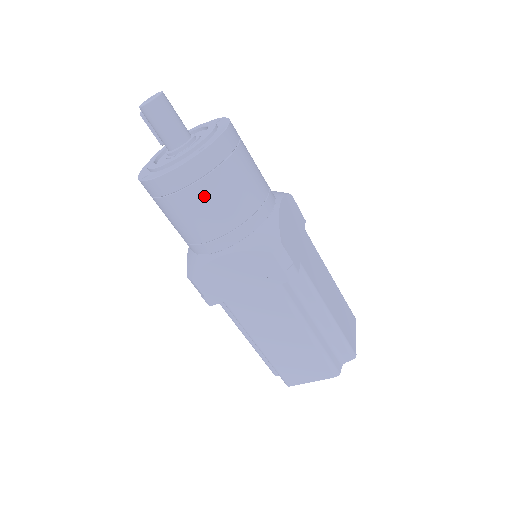
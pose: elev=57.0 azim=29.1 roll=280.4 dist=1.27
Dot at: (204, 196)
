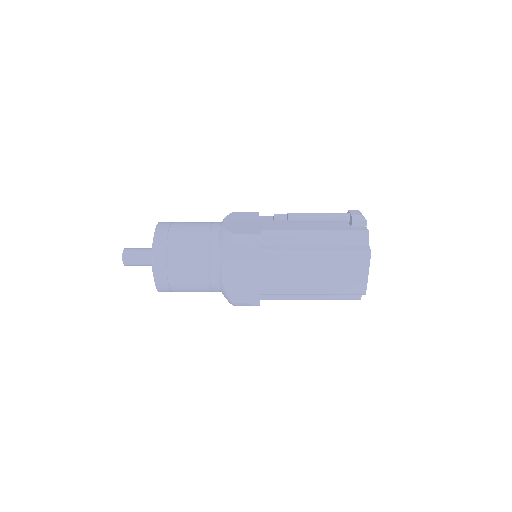
Dot at: occluded
